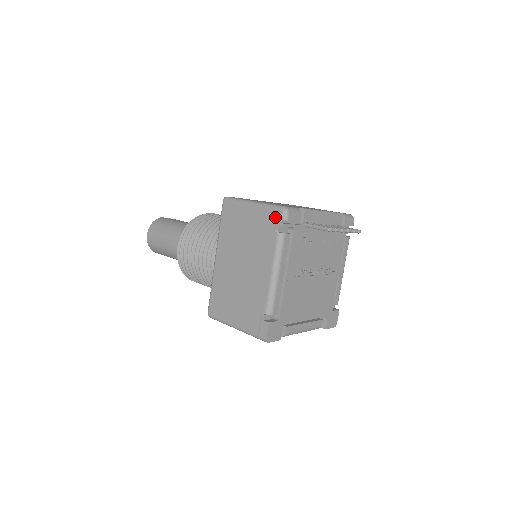
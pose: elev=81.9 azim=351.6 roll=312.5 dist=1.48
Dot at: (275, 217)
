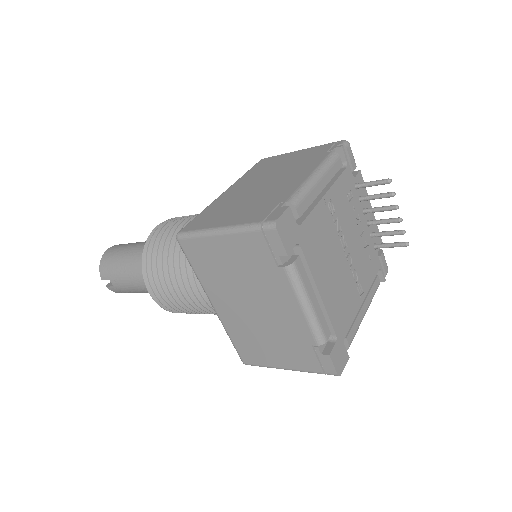
Dot at: (331, 145)
